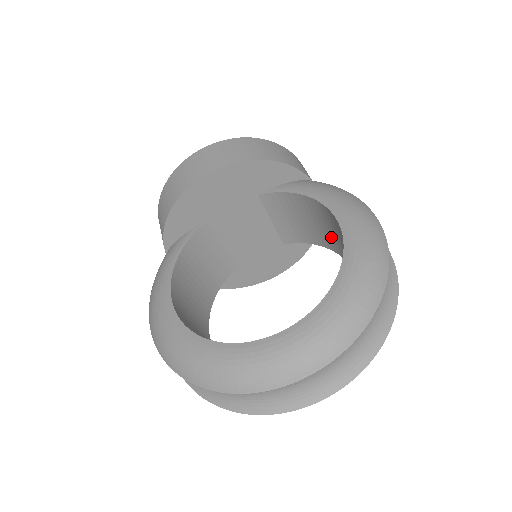
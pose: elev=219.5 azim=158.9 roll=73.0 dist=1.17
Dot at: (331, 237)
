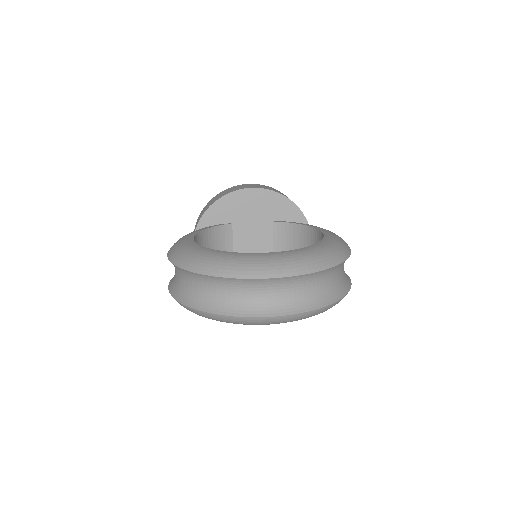
Dot at: occluded
